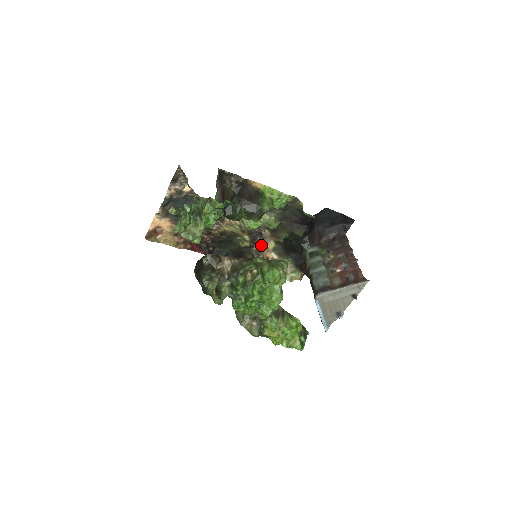
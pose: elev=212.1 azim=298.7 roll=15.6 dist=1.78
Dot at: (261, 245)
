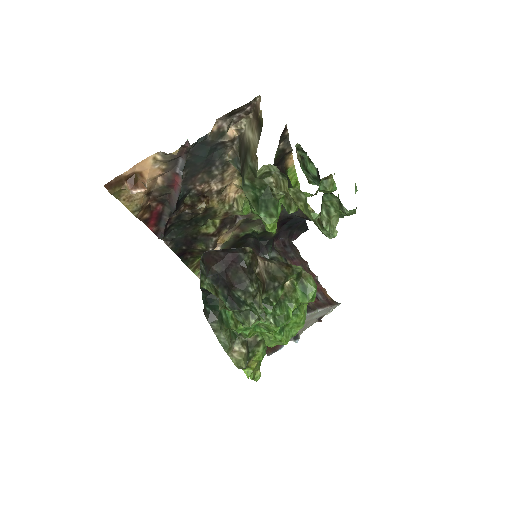
Dot at: (221, 235)
